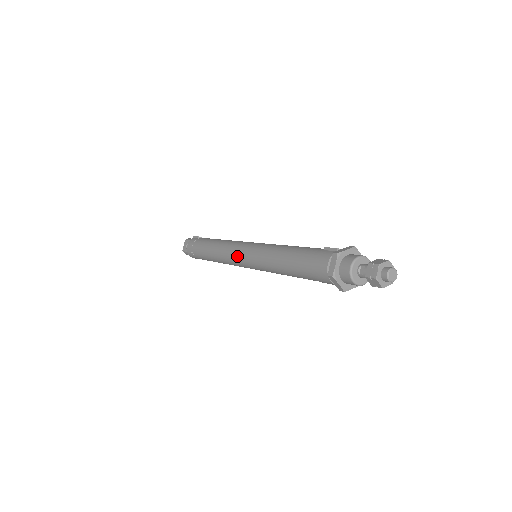
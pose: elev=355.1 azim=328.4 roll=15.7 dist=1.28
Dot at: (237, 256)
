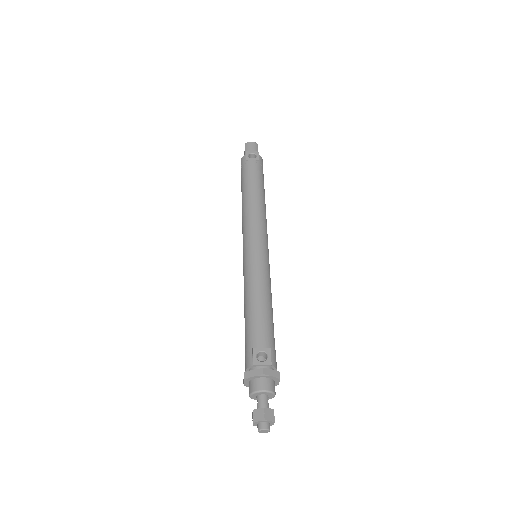
Dot at: occluded
